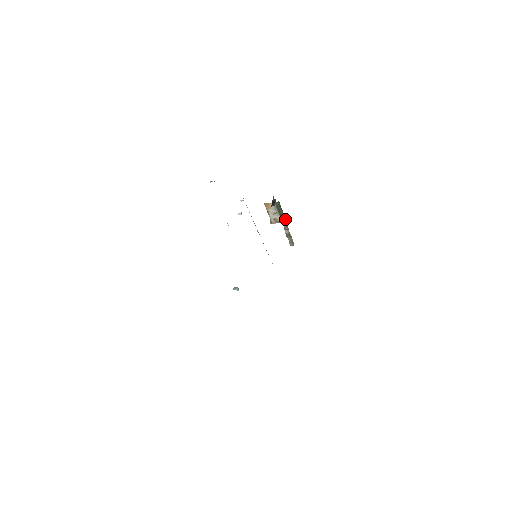
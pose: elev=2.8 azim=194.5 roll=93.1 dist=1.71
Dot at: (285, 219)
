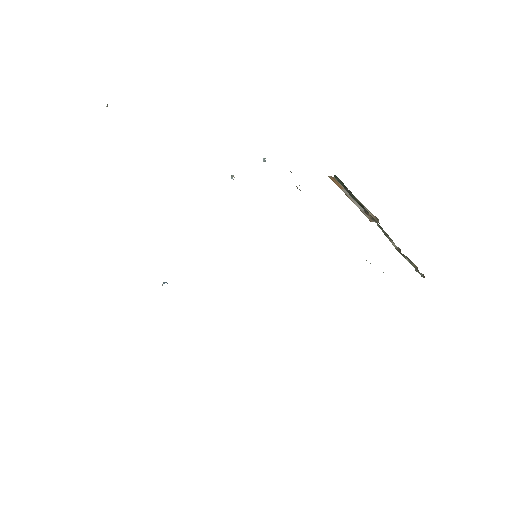
Dot at: occluded
